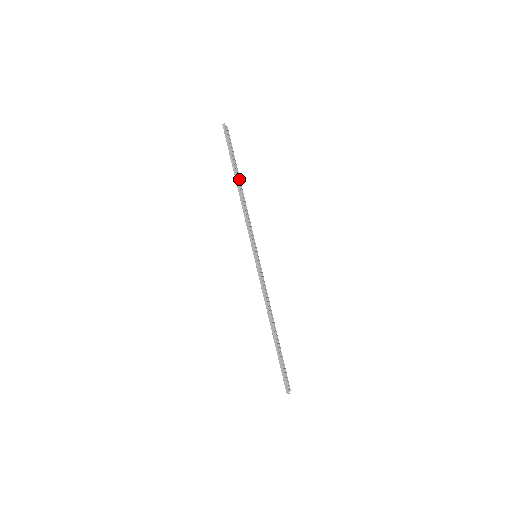
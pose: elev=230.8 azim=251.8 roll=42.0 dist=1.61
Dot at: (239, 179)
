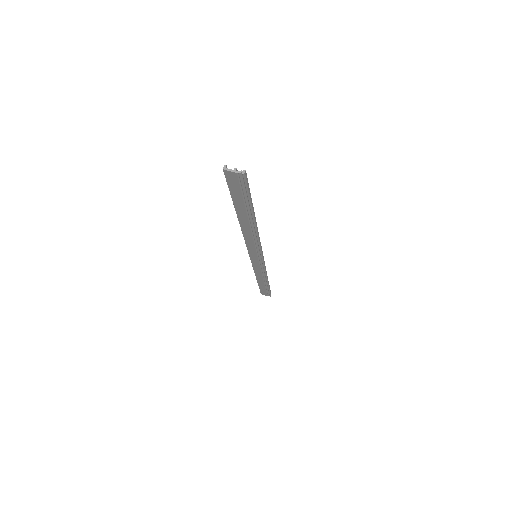
Dot at: (267, 282)
